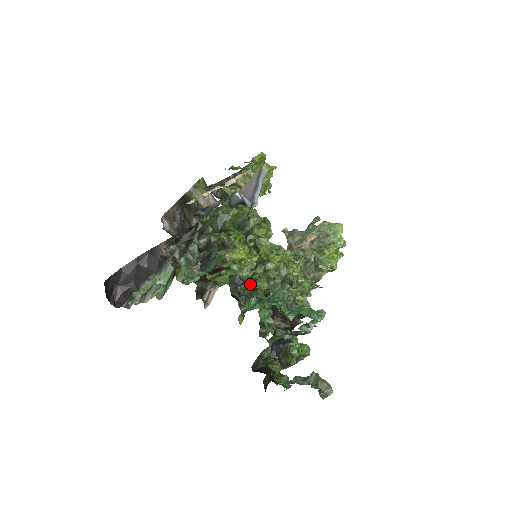
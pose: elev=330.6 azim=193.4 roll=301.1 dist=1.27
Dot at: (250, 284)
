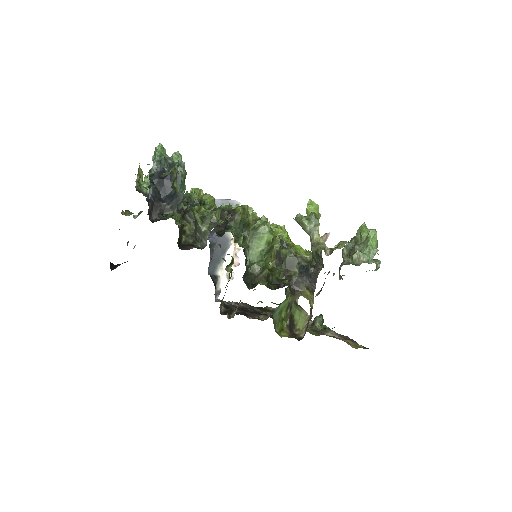
Dot at: occluded
